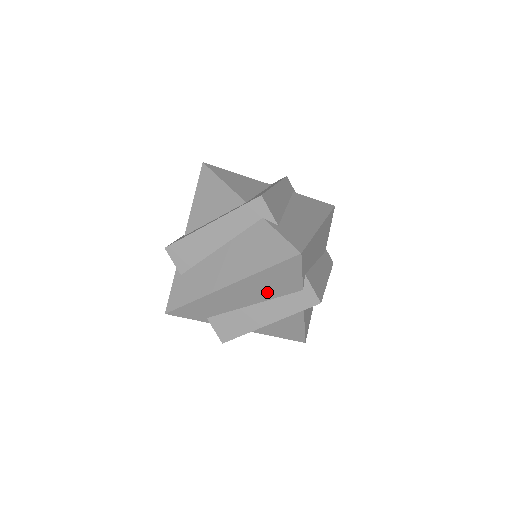
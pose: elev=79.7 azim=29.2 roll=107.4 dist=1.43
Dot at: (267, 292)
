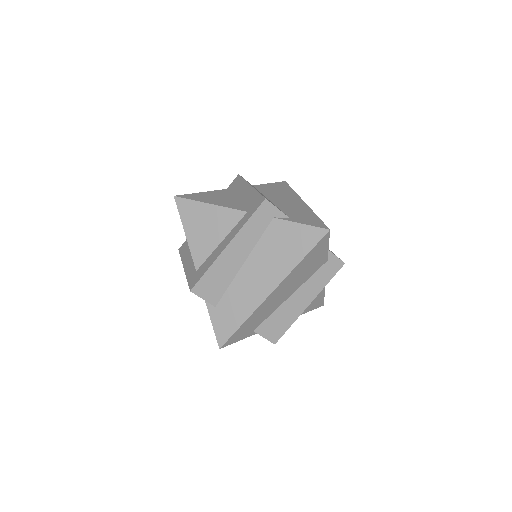
Dot at: occluded
